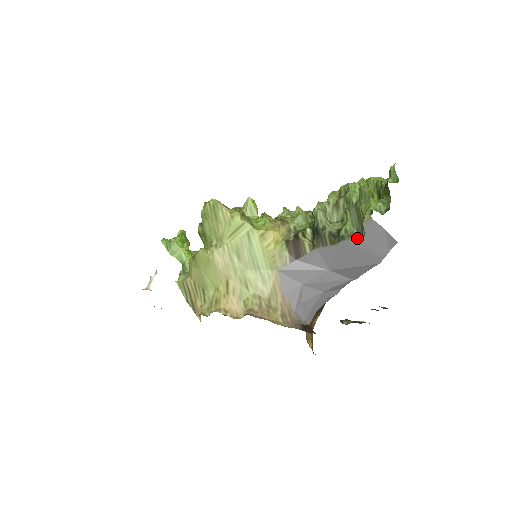
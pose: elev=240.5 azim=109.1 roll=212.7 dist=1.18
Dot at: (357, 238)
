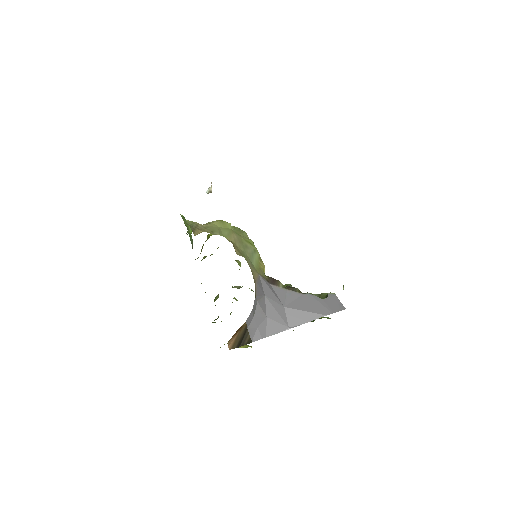
Dot at: (319, 298)
